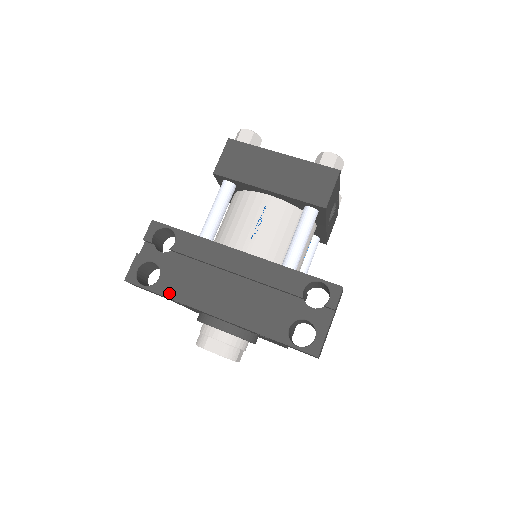
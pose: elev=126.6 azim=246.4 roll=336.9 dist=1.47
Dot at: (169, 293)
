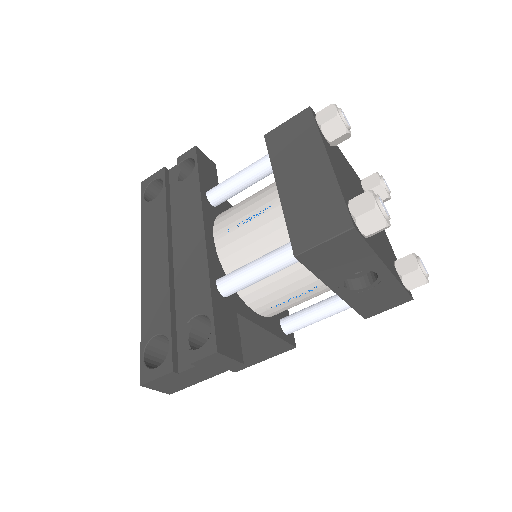
Dot at: (145, 218)
